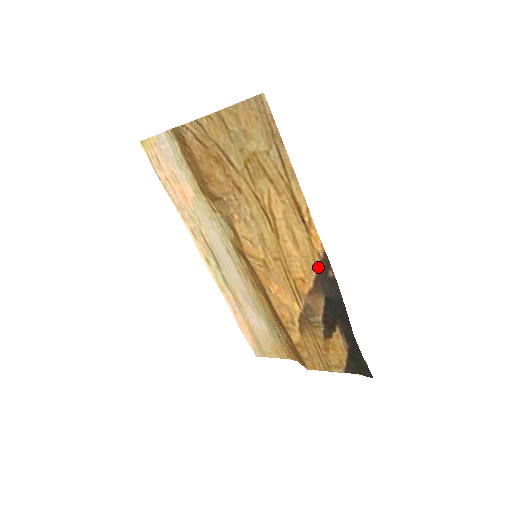
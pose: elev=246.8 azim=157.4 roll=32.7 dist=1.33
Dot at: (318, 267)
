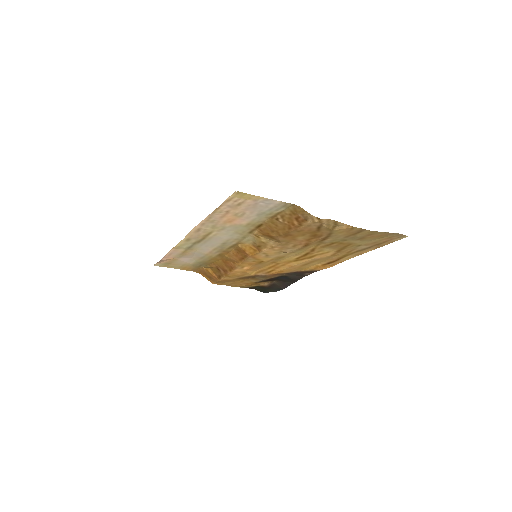
Dot at: (303, 271)
